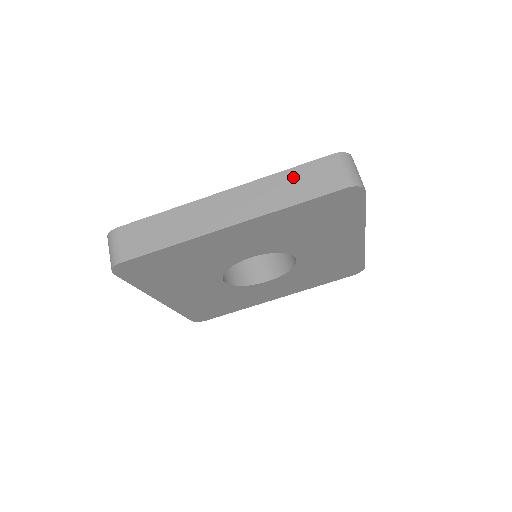
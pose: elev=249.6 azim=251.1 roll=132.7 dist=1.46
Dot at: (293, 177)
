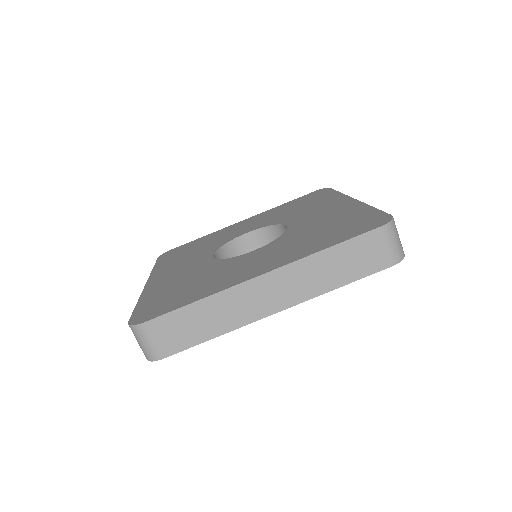
Dot at: (339, 255)
